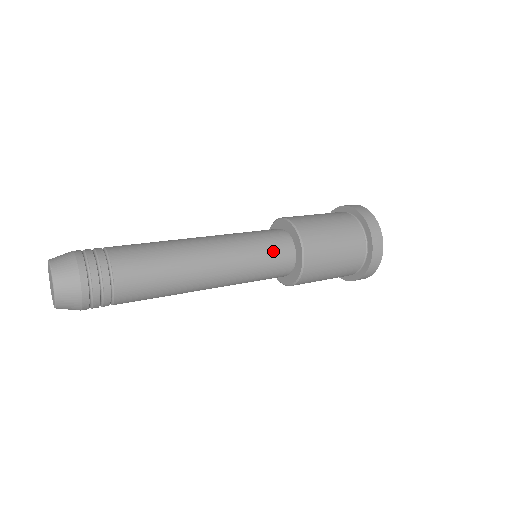
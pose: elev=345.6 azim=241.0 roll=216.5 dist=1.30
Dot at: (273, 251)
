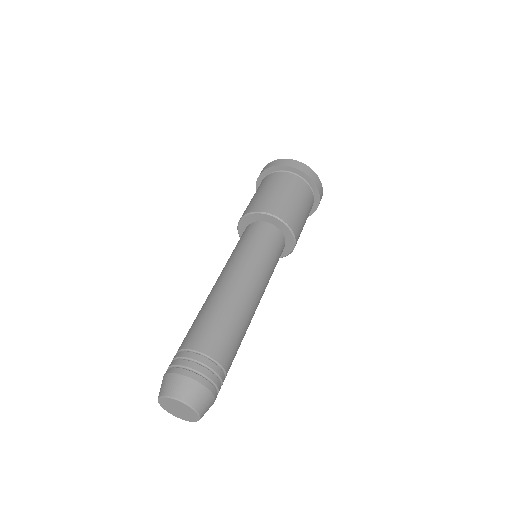
Dot at: occluded
